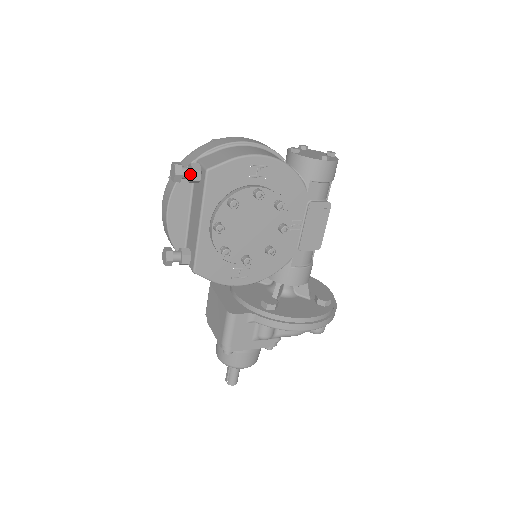
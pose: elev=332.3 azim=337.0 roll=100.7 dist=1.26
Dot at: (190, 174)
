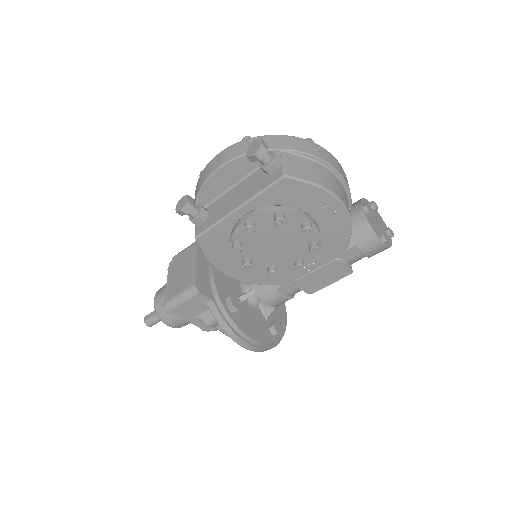
Dot at: (267, 162)
